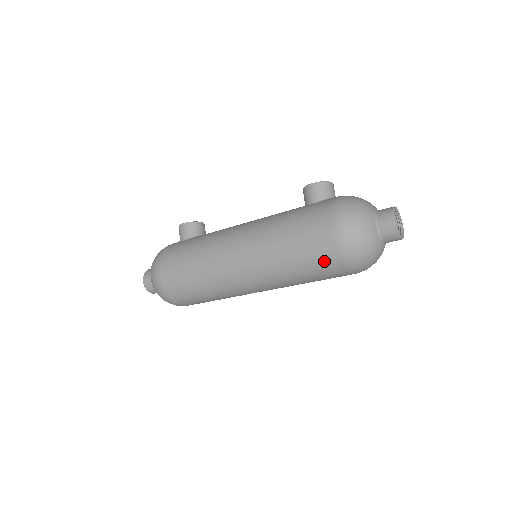
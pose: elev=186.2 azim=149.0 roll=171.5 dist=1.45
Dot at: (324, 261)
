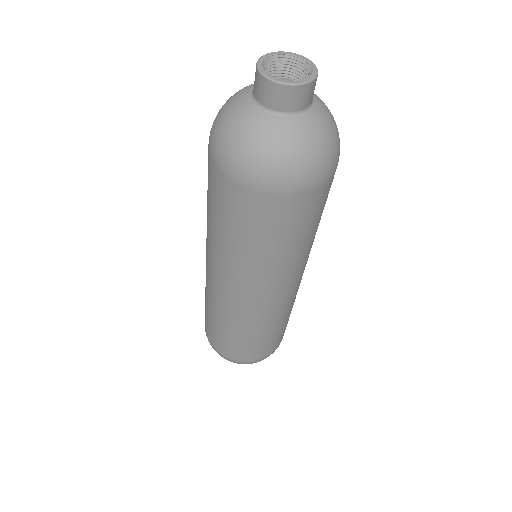
Dot at: (231, 202)
